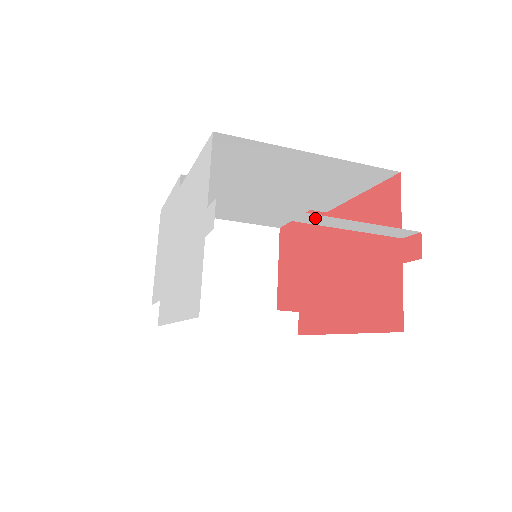
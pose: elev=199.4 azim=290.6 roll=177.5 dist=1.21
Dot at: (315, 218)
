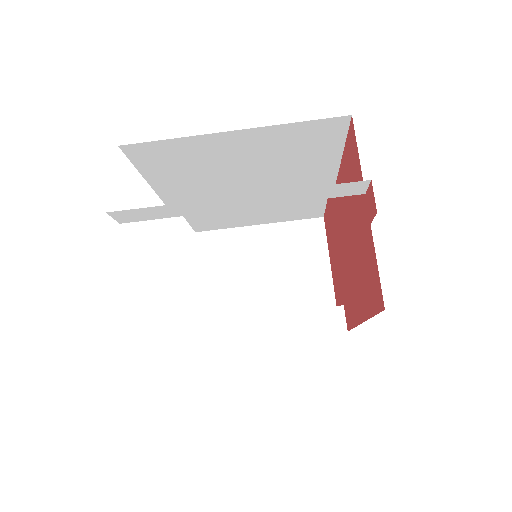
Dot at: (229, 202)
